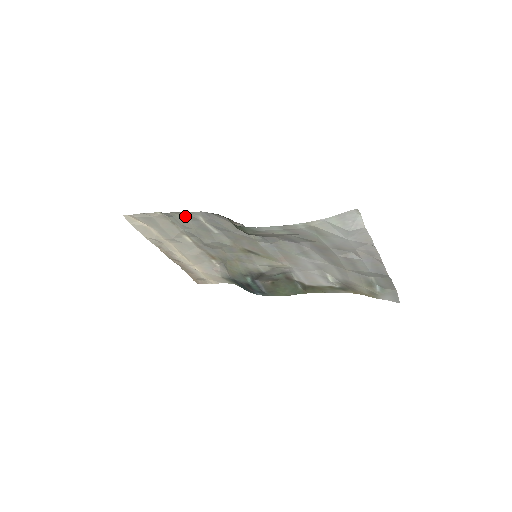
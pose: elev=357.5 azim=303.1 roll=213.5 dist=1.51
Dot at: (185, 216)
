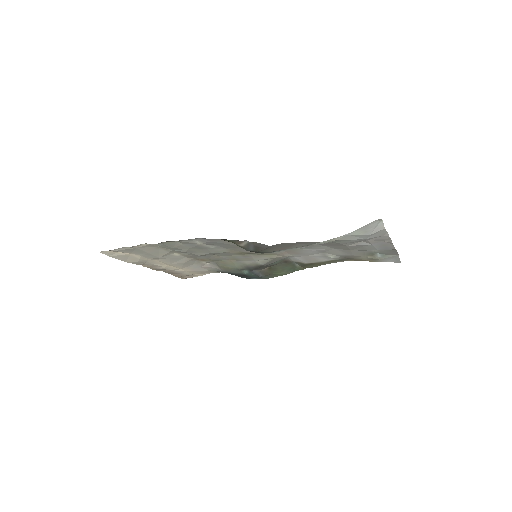
Dot at: (177, 242)
